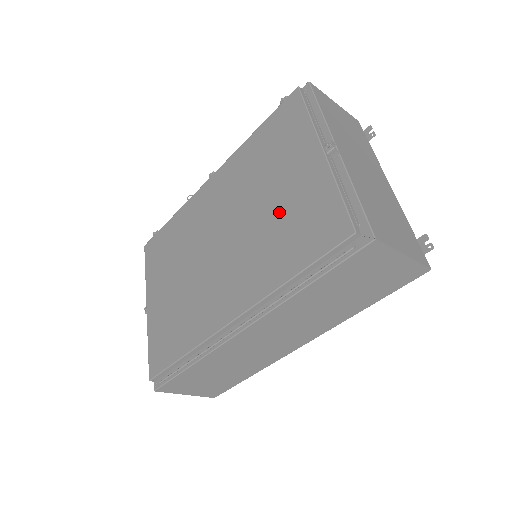
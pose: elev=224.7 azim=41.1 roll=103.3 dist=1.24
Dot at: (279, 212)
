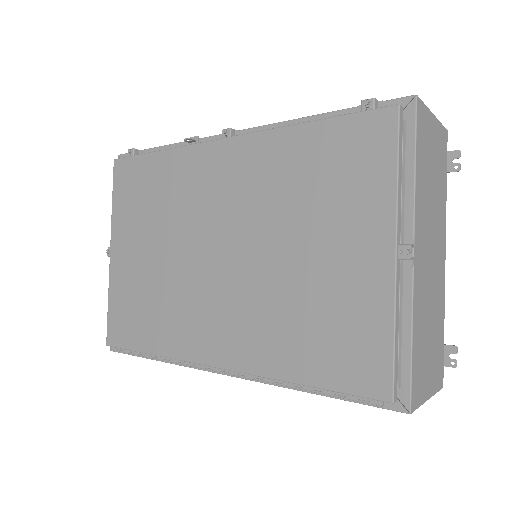
Dot at: (308, 287)
